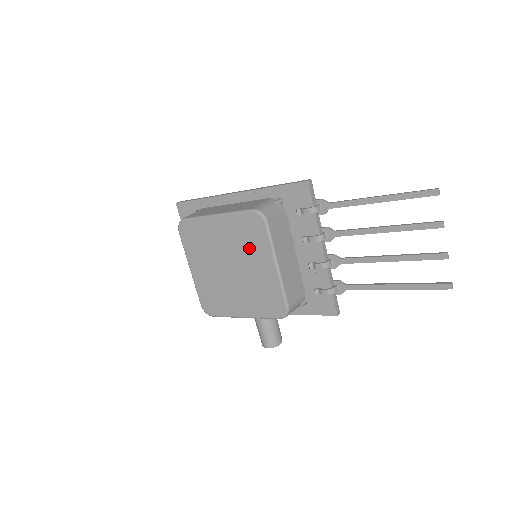
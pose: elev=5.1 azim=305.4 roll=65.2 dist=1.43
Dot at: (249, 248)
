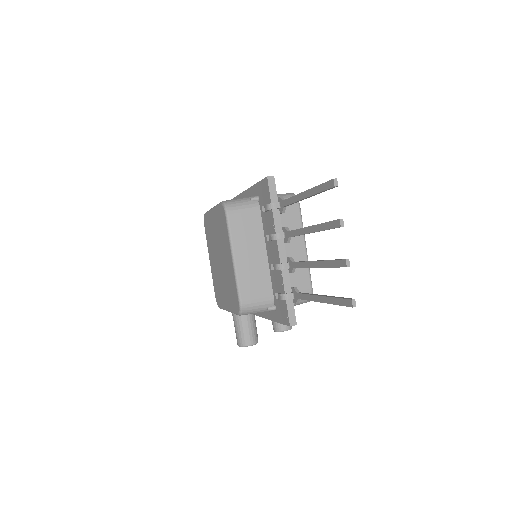
Dot at: (223, 240)
